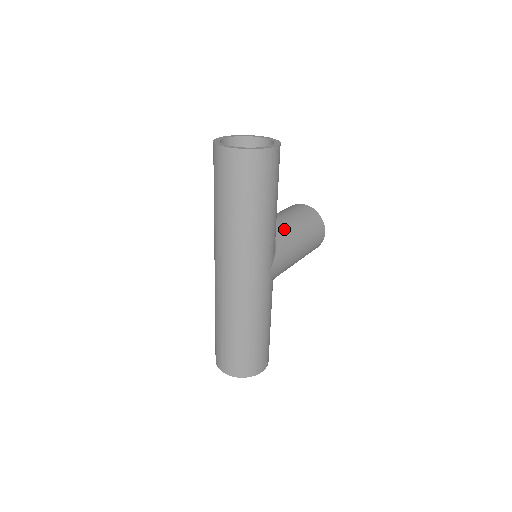
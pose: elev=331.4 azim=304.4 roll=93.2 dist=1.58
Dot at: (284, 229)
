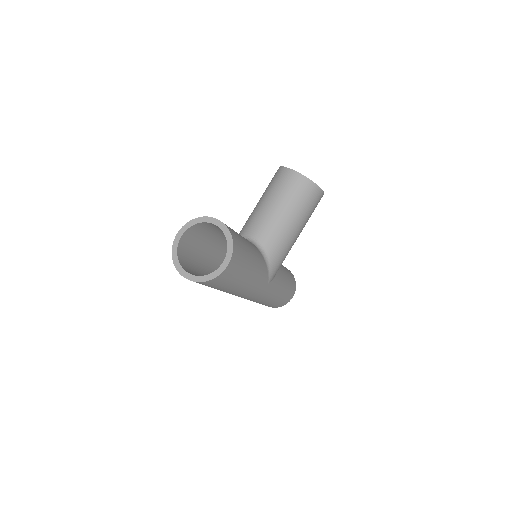
Dot at: (274, 236)
